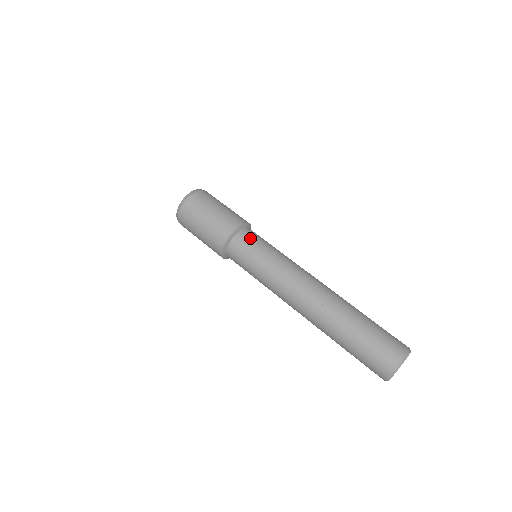
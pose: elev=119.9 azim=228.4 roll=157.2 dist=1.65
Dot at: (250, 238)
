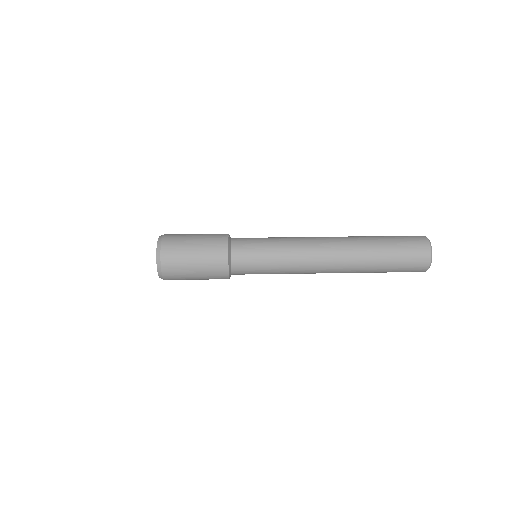
Dot at: (245, 254)
